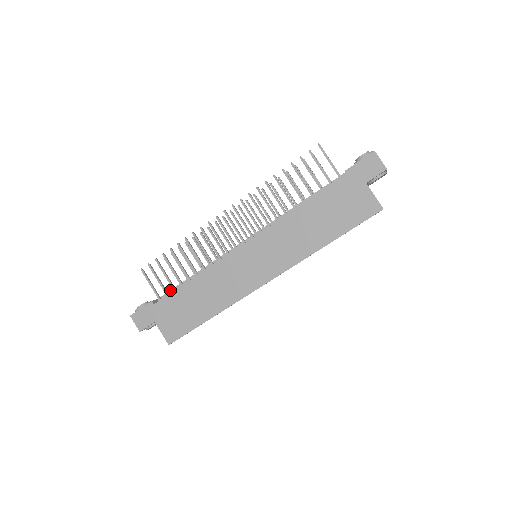
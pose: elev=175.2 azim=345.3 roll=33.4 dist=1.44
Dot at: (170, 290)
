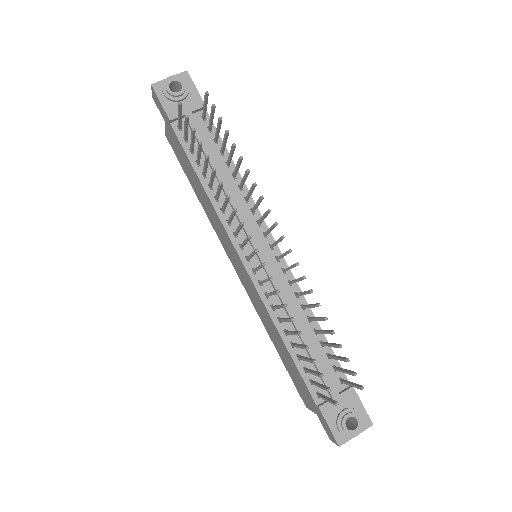
Dot at: (196, 136)
